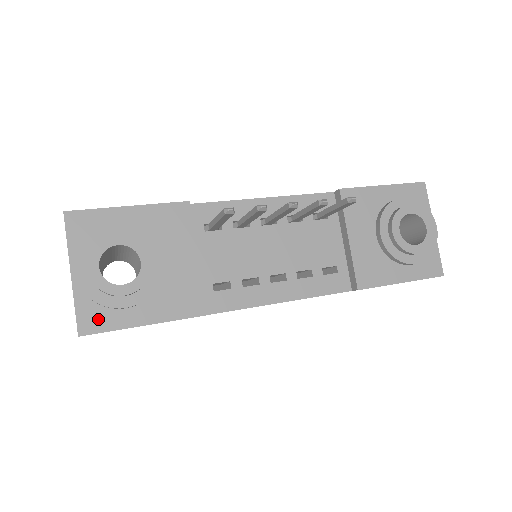
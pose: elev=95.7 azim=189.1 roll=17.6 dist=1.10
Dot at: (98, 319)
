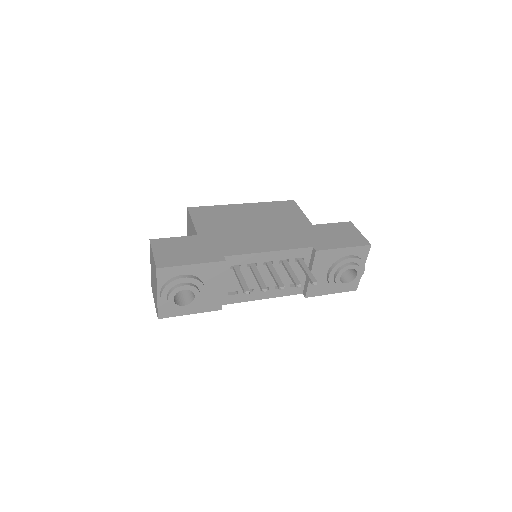
Dot at: (168, 312)
